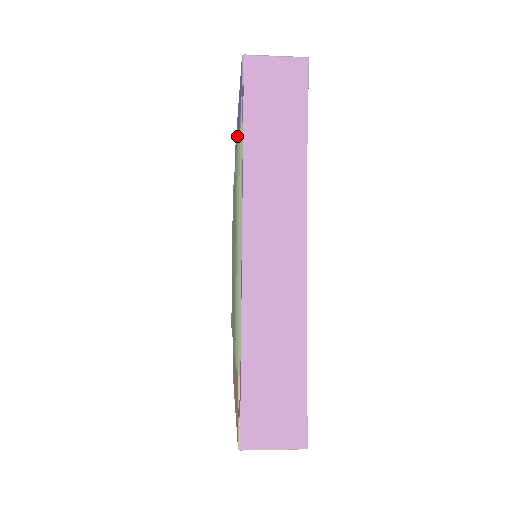
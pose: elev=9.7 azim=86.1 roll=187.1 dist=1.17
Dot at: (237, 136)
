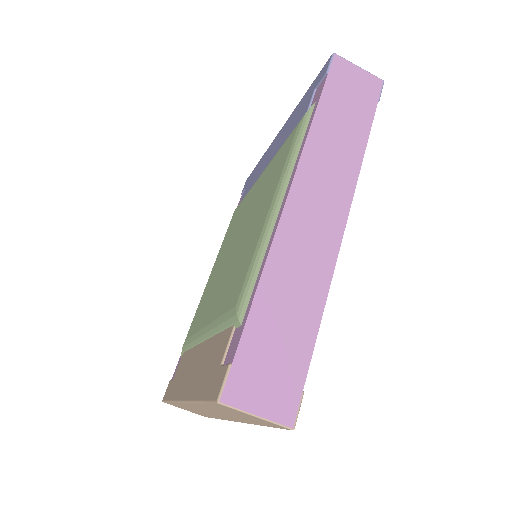
Dot at: (273, 148)
